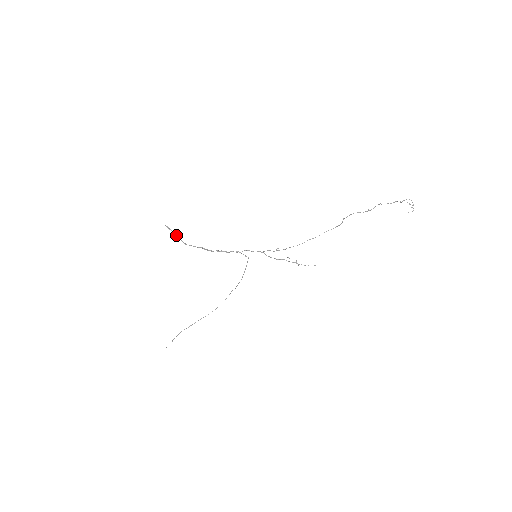
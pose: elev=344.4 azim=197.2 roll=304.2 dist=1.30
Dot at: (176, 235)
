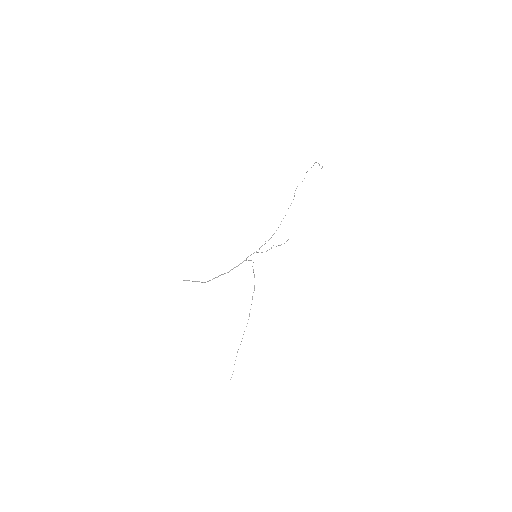
Dot at: (195, 281)
